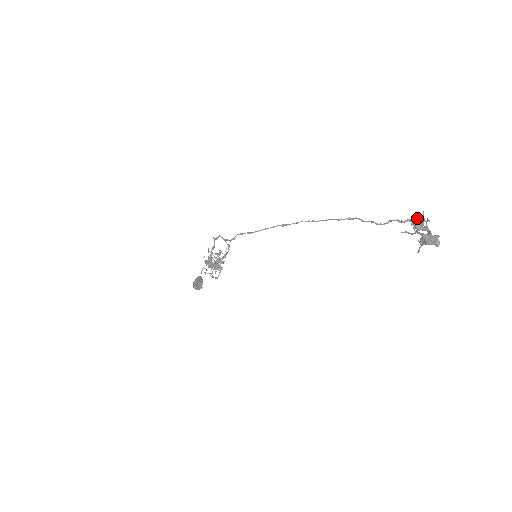
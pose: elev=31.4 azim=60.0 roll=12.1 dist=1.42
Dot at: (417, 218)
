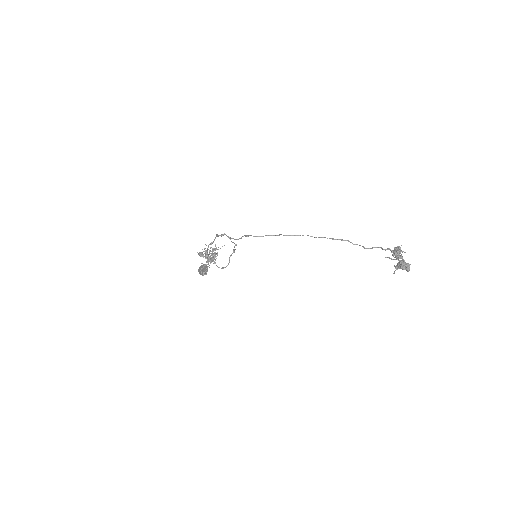
Dot at: (396, 249)
